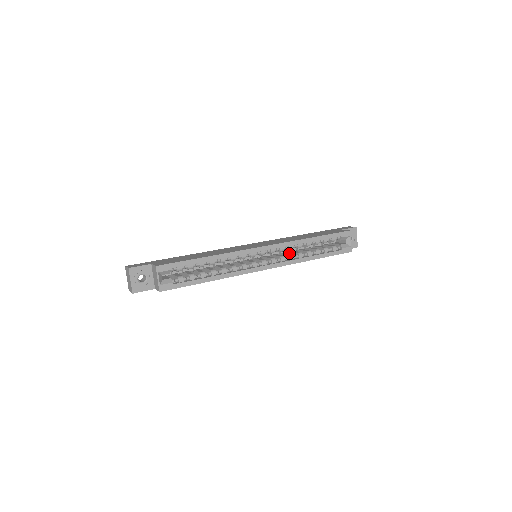
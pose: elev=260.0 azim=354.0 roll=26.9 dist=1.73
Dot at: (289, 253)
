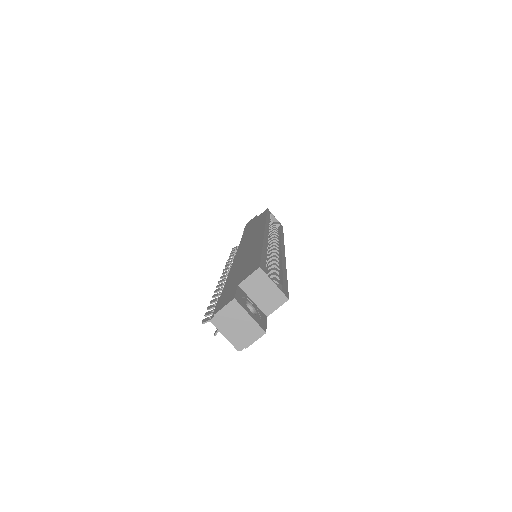
Dot at: occluded
